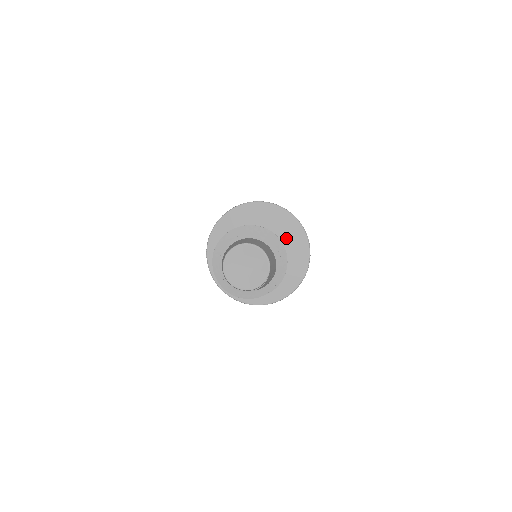
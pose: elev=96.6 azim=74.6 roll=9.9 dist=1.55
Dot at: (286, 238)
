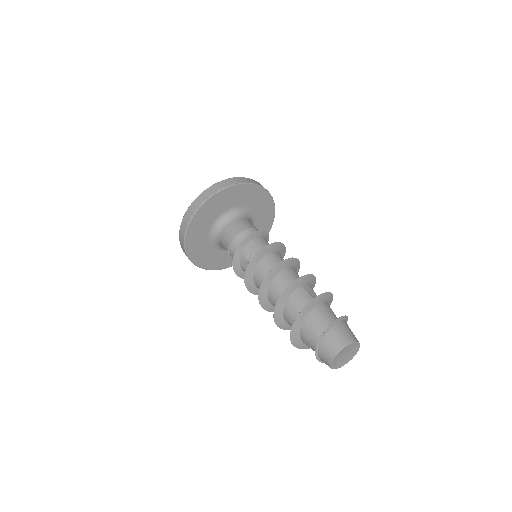
Dot at: (243, 202)
